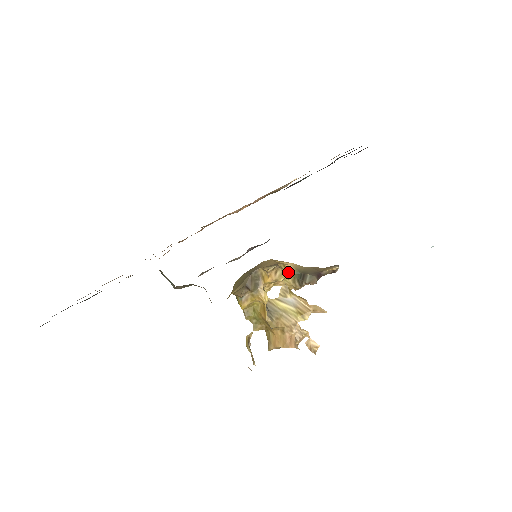
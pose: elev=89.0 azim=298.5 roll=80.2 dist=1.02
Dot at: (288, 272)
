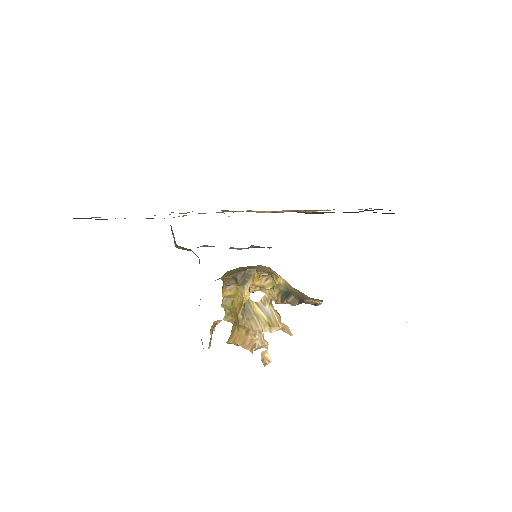
Dot at: (277, 285)
